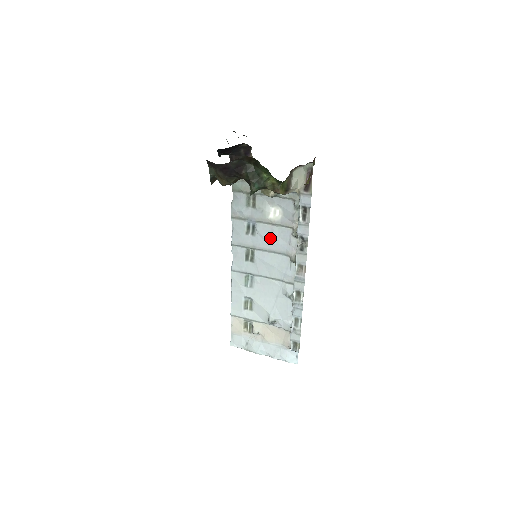
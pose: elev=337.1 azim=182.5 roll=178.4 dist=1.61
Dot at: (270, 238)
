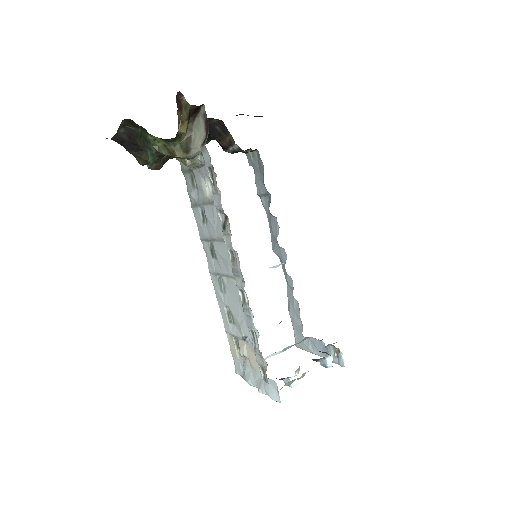
Dot at: (214, 222)
